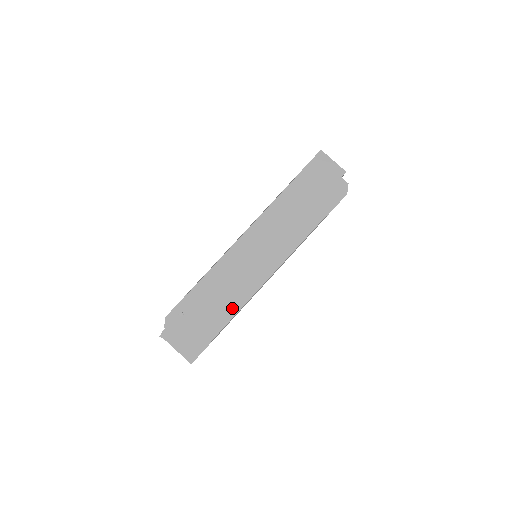
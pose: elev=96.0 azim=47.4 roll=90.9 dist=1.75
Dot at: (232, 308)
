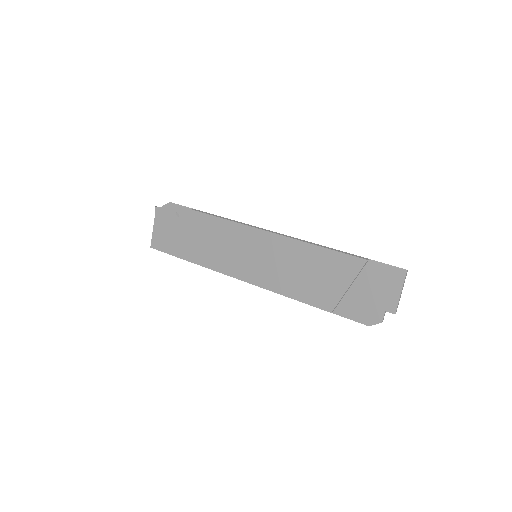
Dot at: (202, 259)
